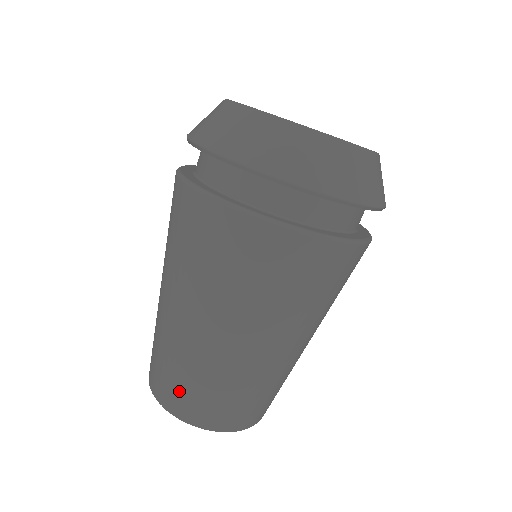
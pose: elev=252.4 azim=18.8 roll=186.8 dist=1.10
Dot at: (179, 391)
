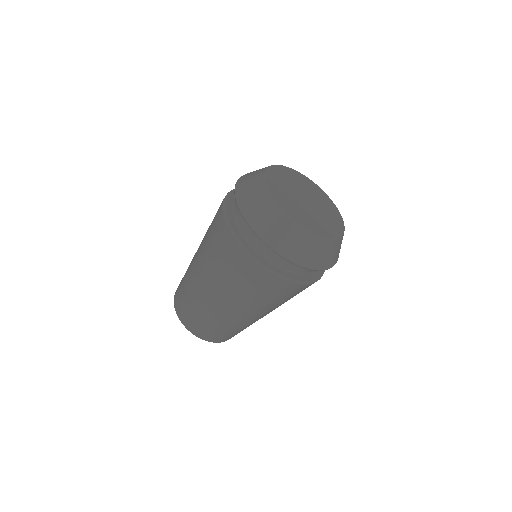
Dot at: (182, 303)
